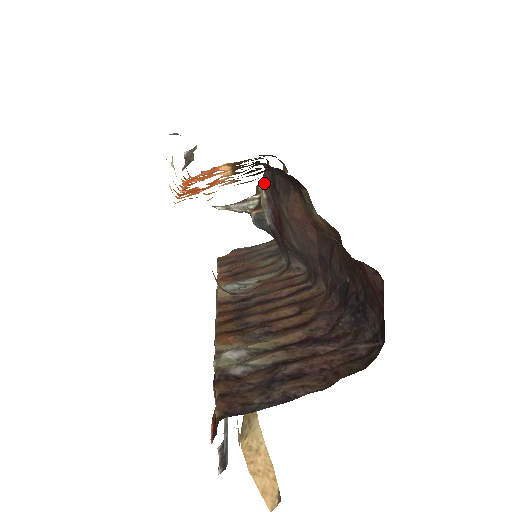
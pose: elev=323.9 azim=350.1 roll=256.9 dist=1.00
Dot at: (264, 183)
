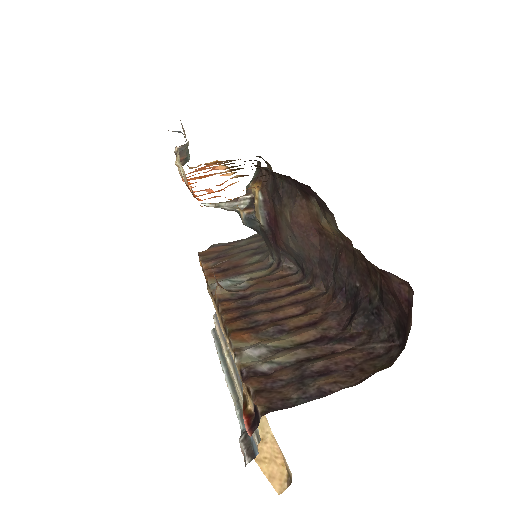
Dot at: (258, 185)
